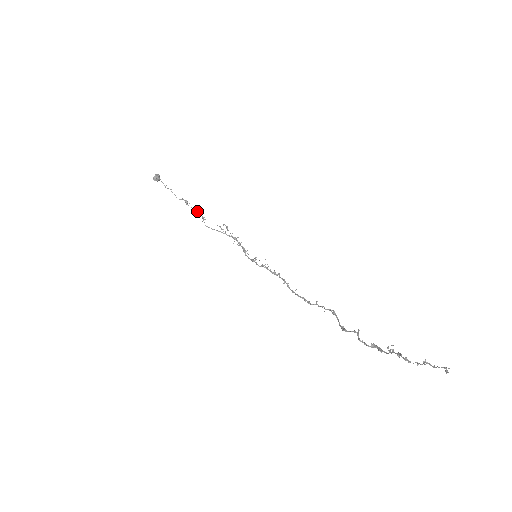
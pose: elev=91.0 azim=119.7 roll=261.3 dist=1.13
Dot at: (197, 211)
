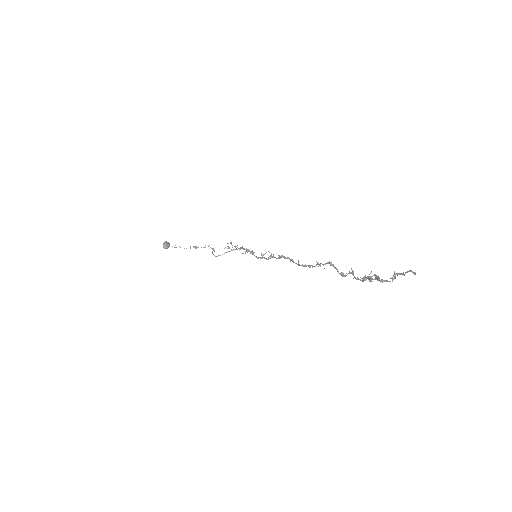
Dot at: occluded
